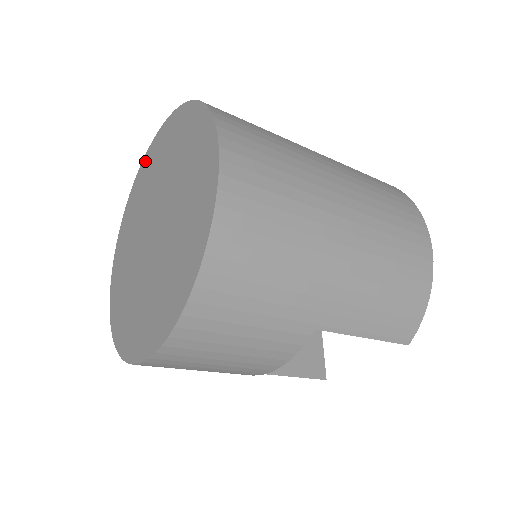
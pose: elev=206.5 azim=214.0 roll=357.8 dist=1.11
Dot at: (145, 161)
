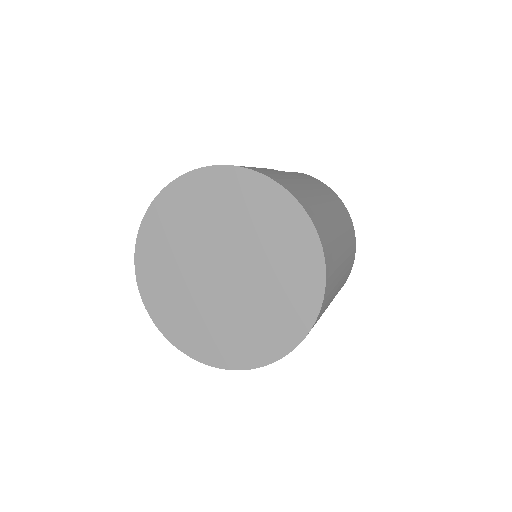
Dot at: (164, 200)
